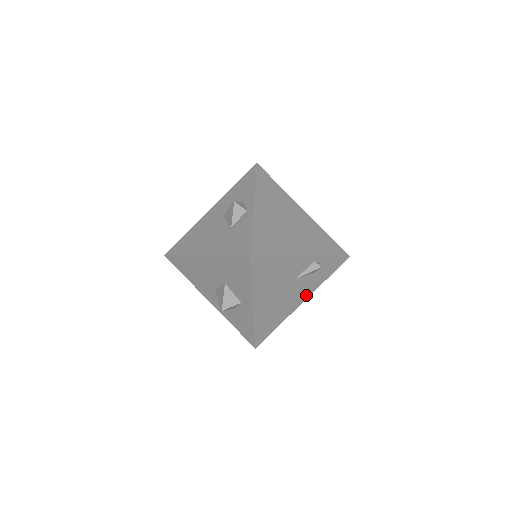
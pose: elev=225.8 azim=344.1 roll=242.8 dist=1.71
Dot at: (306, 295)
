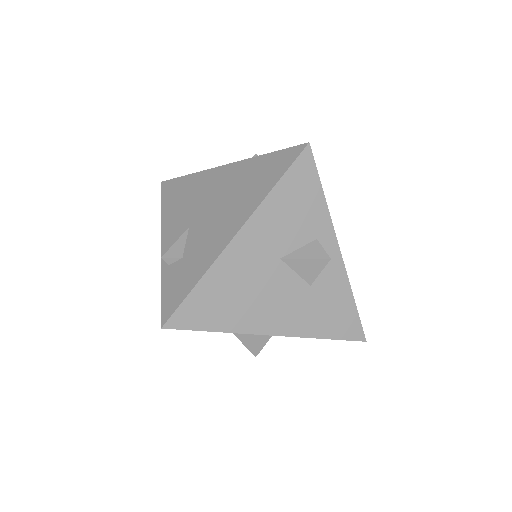
Dot at: occluded
